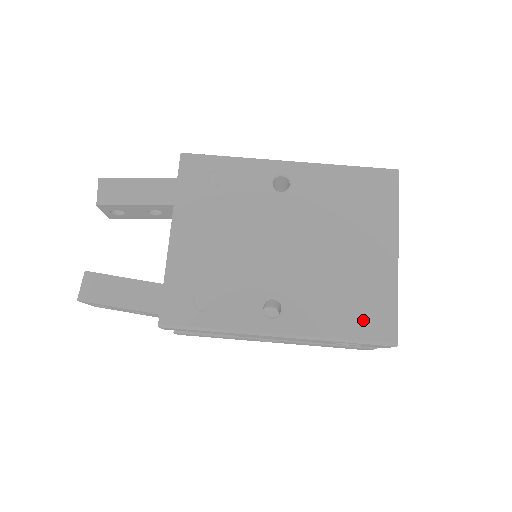
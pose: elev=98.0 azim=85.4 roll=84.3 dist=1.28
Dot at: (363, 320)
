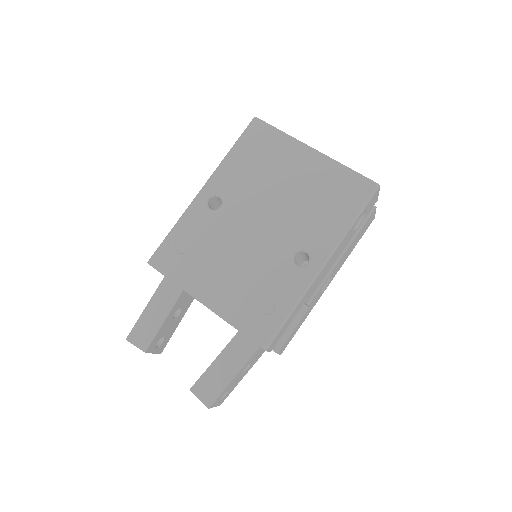
Dot at: (347, 199)
